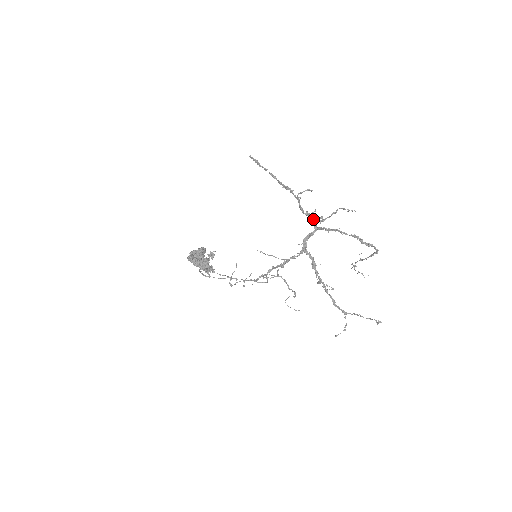
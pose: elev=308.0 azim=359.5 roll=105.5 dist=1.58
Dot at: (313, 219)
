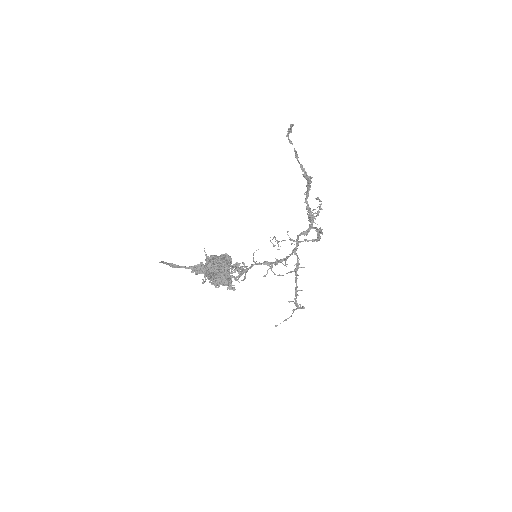
Dot at: (312, 217)
